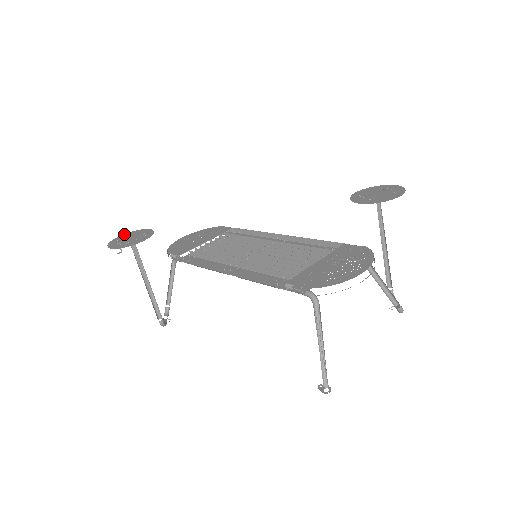
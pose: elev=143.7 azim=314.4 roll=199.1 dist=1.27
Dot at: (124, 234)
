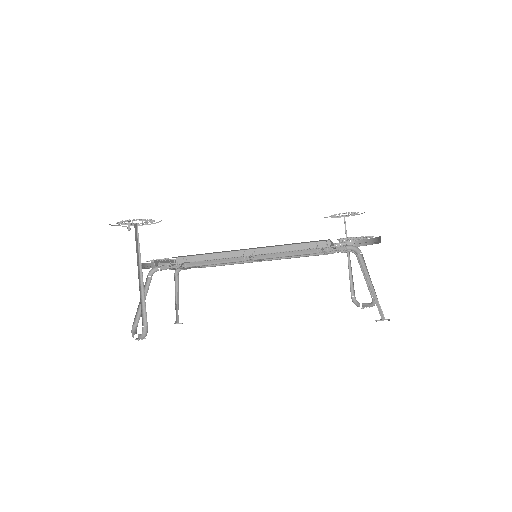
Dot at: occluded
